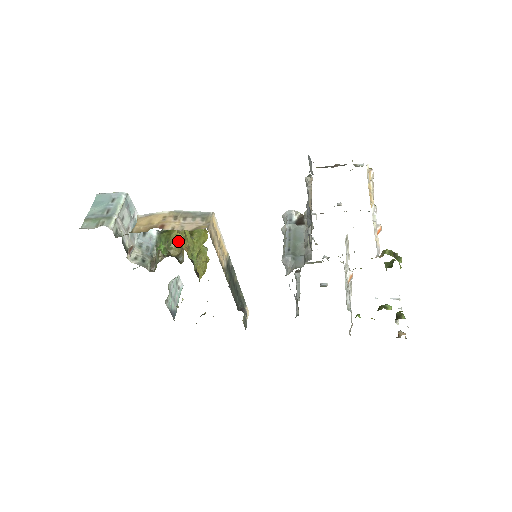
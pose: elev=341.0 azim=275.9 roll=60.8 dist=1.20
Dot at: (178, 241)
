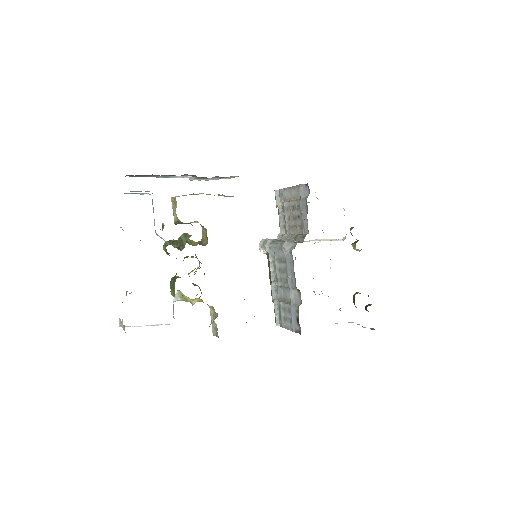
Dot at: (191, 241)
